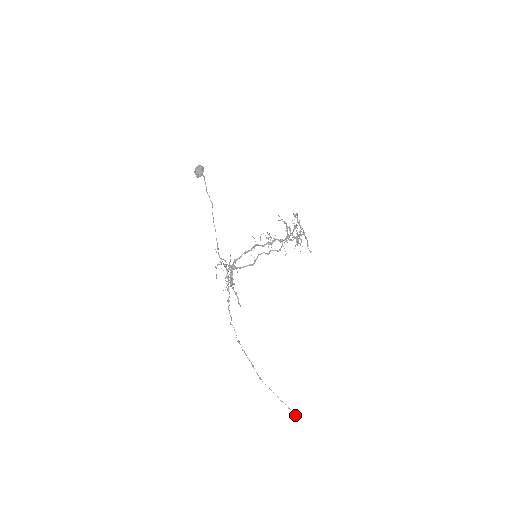
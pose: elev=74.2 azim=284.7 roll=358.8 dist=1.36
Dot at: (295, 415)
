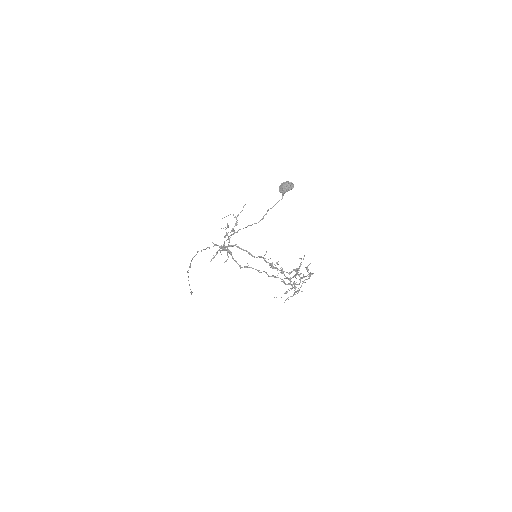
Dot at: (191, 293)
